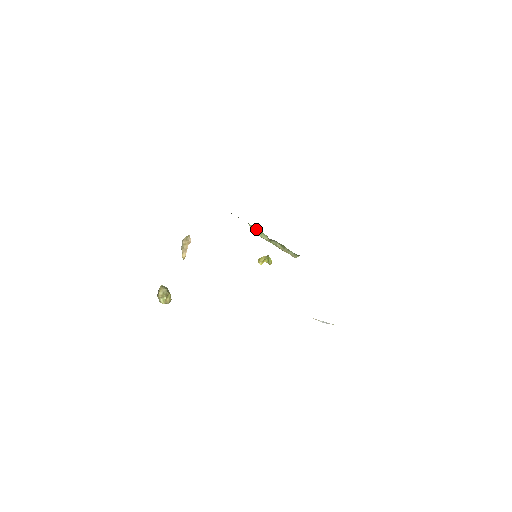
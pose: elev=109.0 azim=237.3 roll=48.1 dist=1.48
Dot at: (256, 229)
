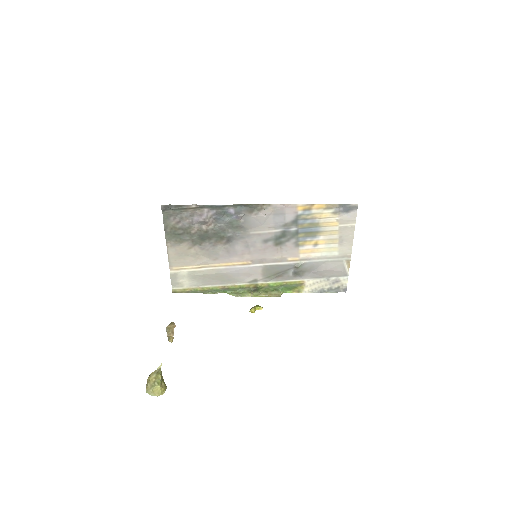
Dot at: (236, 293)
